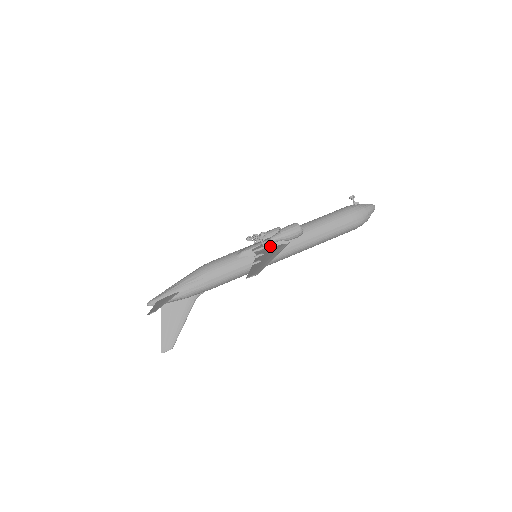
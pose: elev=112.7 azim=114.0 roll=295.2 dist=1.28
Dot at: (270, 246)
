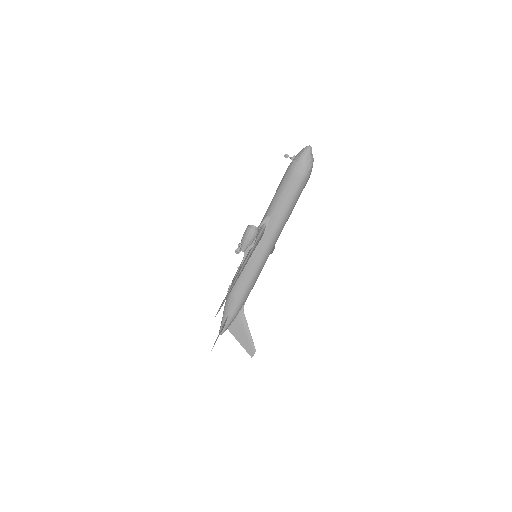
Dot at: (245, 256)
